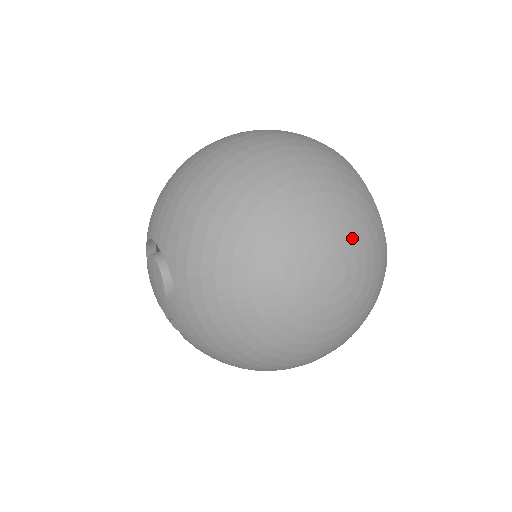
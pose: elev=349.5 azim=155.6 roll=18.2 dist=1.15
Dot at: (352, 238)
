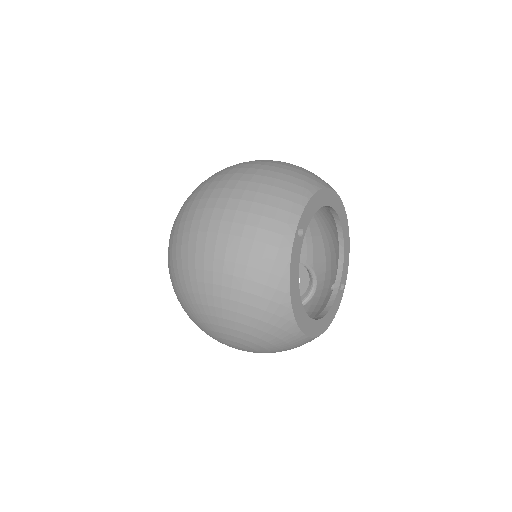
Dot at: (250, 344)
